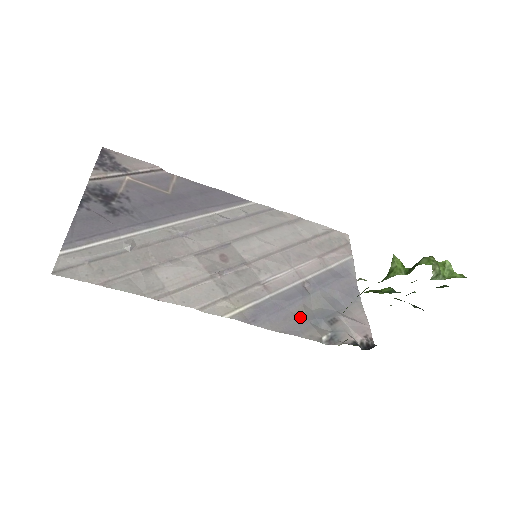
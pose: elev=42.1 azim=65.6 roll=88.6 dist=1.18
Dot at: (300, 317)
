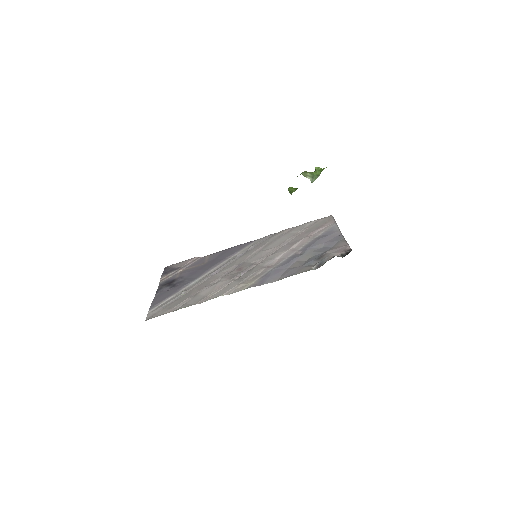
Dot at: (295, 267)
